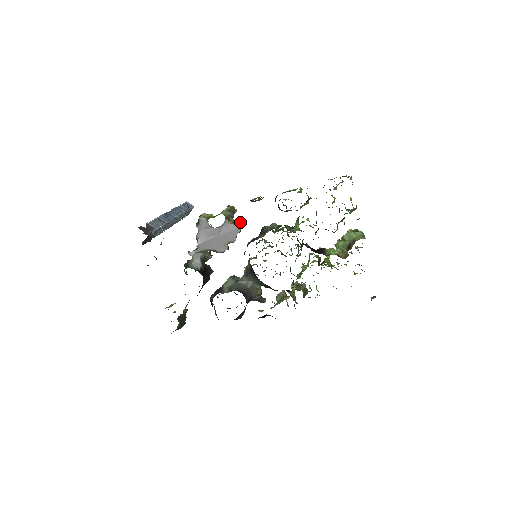
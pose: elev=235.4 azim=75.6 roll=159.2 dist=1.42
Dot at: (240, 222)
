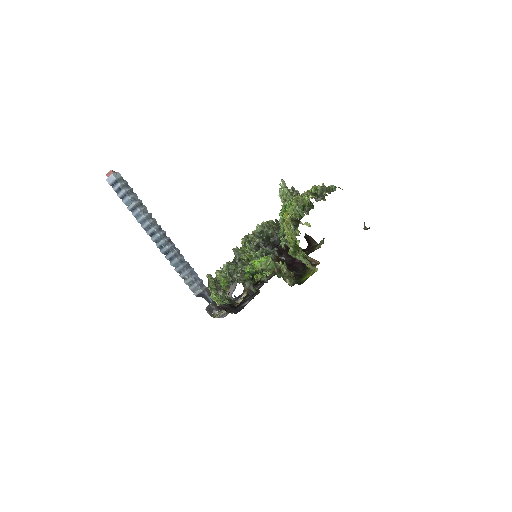
Dot at: (229, 285)
